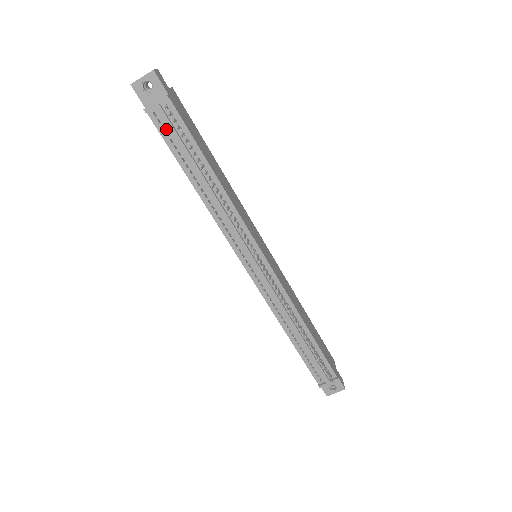
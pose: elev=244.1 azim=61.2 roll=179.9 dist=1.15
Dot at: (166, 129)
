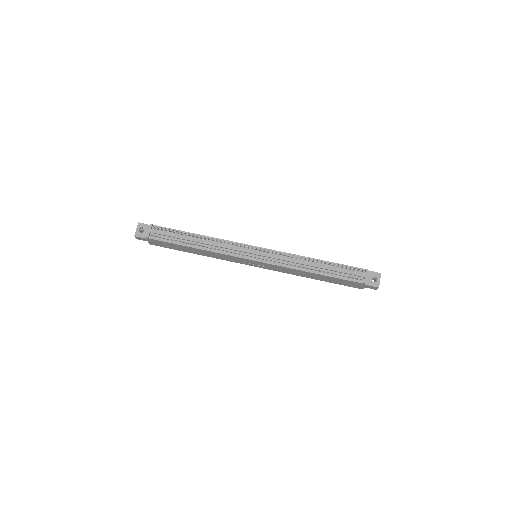
Dot at: (162, 237)
